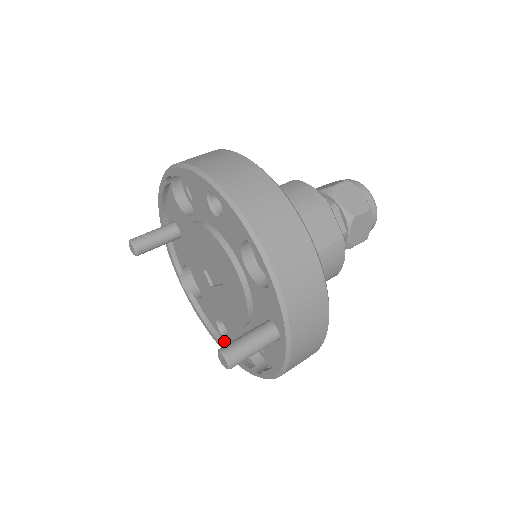
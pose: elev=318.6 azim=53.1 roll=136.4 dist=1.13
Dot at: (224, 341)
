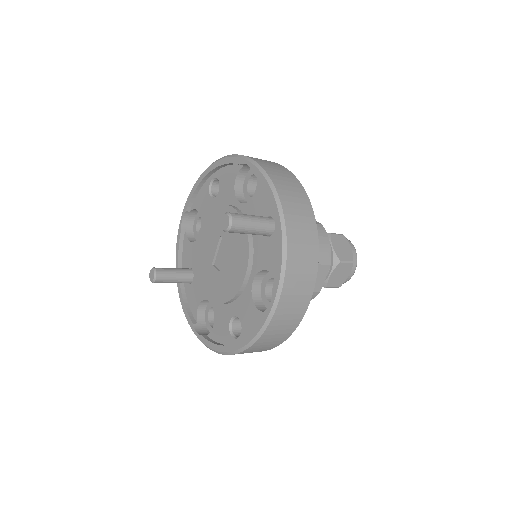
Dot at: occluded
